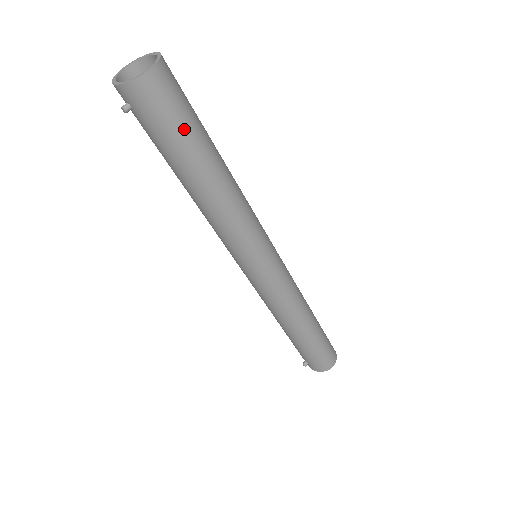
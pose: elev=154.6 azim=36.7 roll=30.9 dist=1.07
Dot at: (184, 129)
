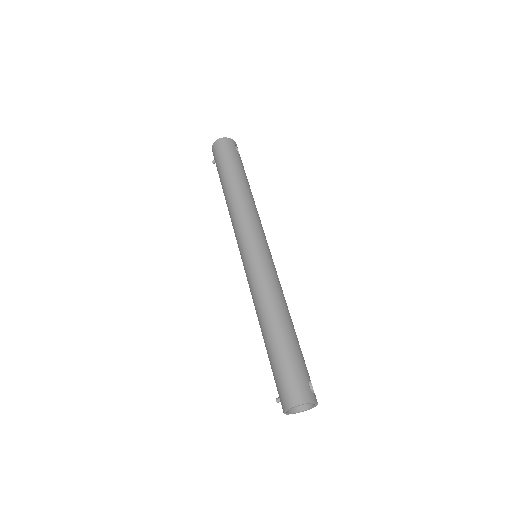
Dot at: (224, 162)
